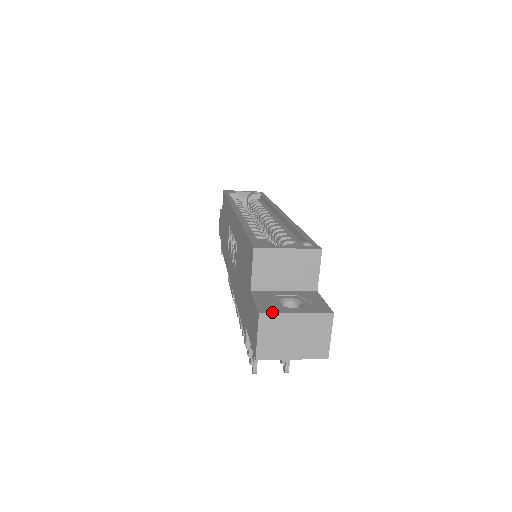
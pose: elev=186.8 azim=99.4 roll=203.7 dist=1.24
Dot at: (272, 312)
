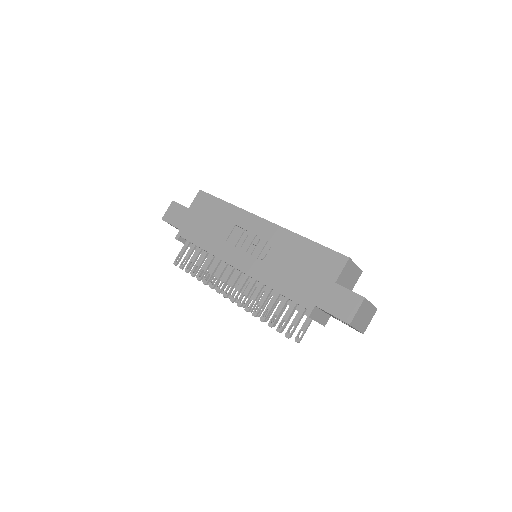
Dot at: occluded
